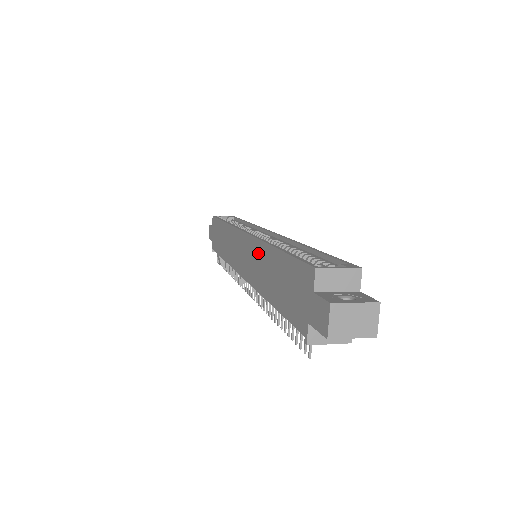
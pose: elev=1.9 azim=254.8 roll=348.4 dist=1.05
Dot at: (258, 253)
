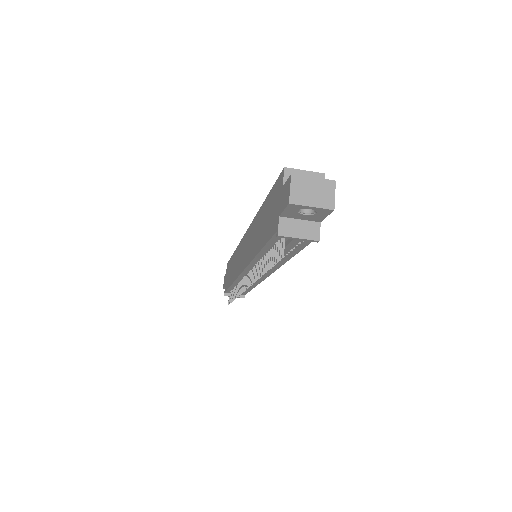
Dot at: (253, 229)
